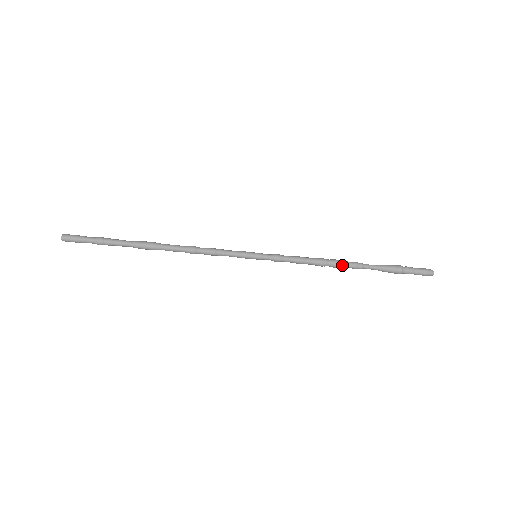
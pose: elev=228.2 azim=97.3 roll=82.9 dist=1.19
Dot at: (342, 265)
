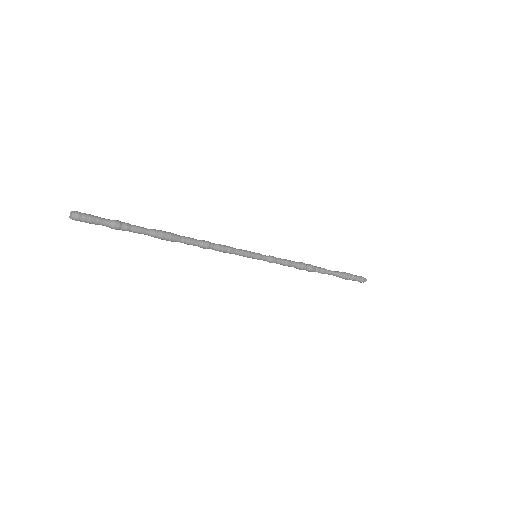
Dot at: (315, 270)
